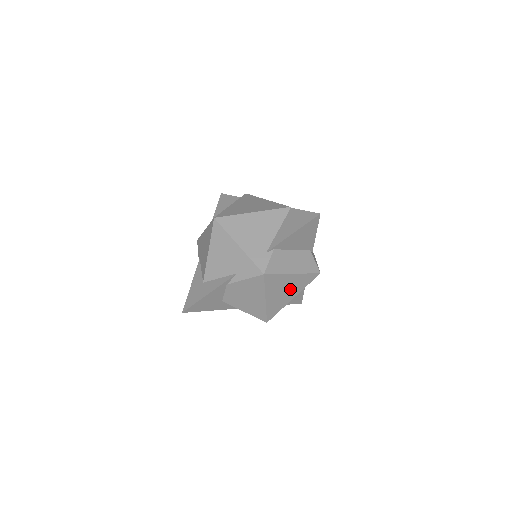
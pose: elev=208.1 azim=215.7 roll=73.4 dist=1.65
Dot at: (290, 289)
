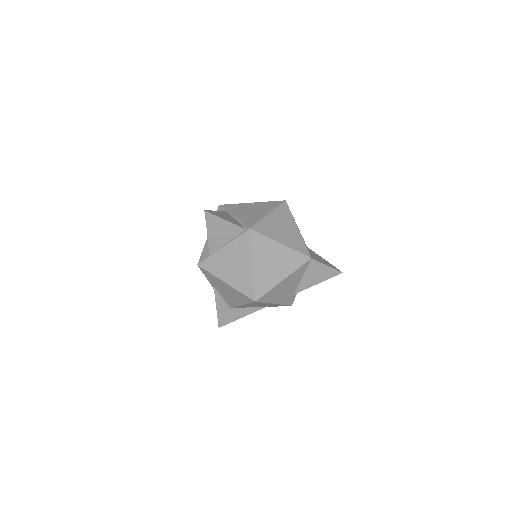
Dot at: occluded
